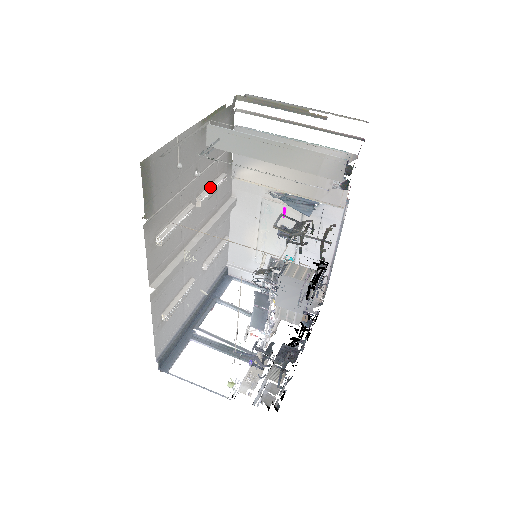
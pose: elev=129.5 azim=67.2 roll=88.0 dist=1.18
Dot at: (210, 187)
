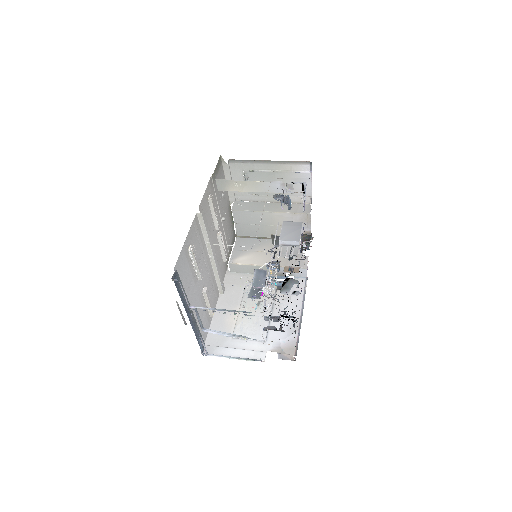
Dot at: (222, 243)
